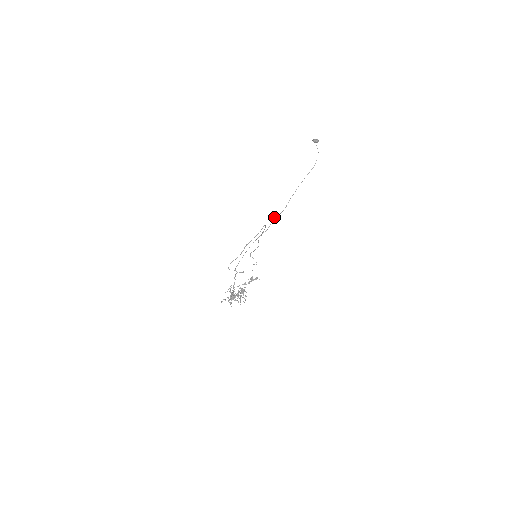
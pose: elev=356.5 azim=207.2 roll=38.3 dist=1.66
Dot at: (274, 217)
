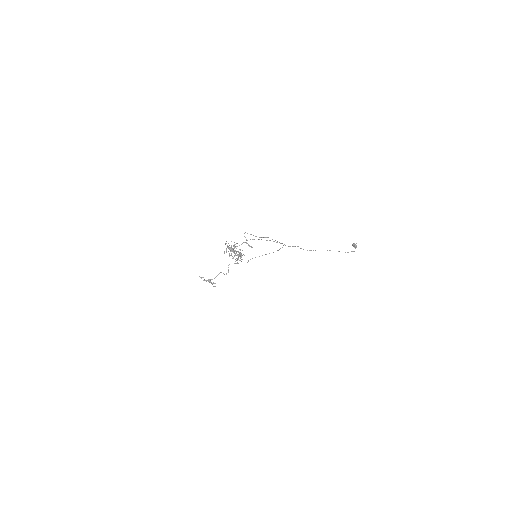
Dot at: occluded
